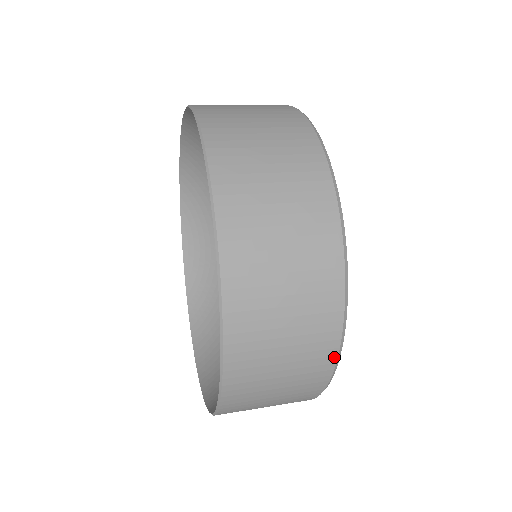
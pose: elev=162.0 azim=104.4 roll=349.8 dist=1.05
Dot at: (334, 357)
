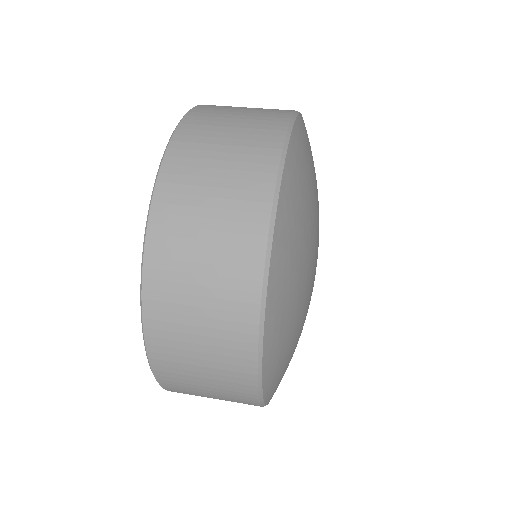
Dot at: occluded
